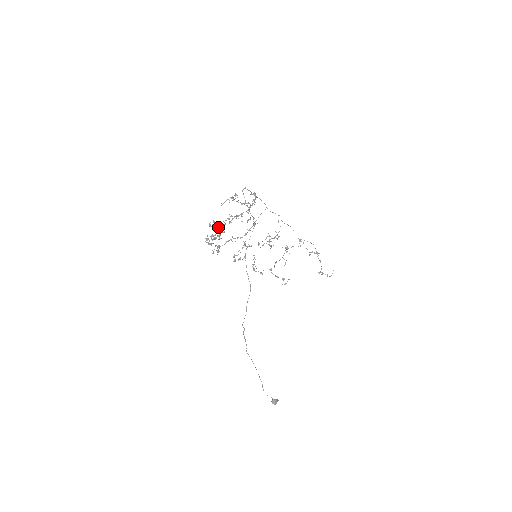
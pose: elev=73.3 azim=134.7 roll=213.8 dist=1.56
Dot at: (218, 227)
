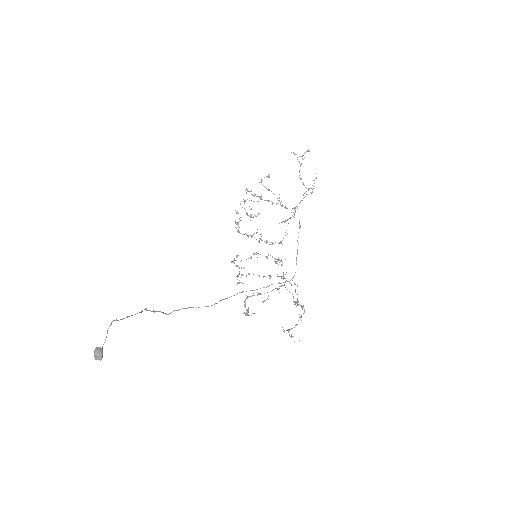
Dot at: occluded
